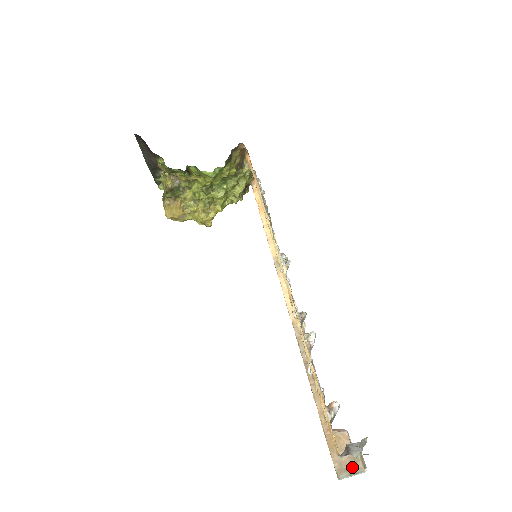
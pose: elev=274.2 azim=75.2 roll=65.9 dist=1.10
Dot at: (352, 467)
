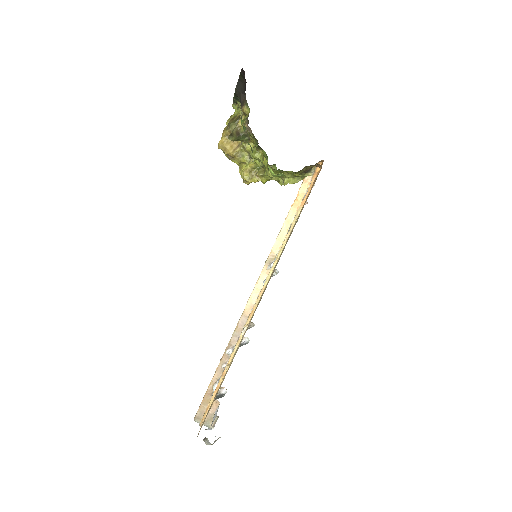
Dot at: (206, 421)
